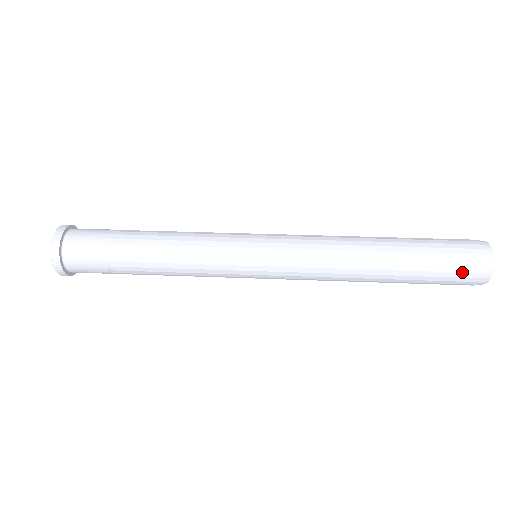
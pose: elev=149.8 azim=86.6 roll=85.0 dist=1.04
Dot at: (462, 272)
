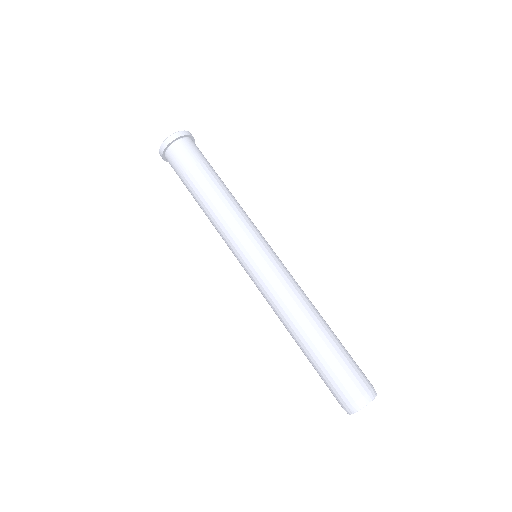
Dot at: (338, 393)
